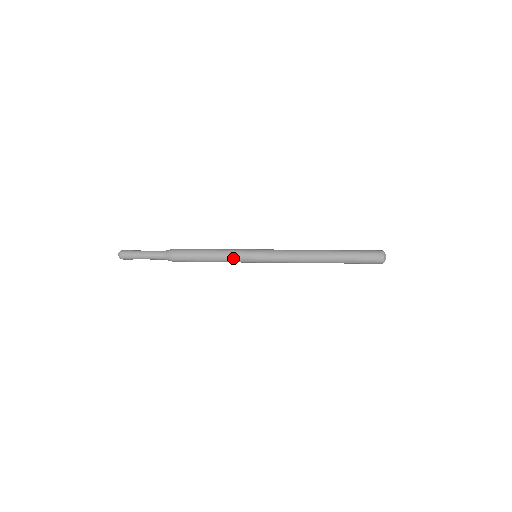
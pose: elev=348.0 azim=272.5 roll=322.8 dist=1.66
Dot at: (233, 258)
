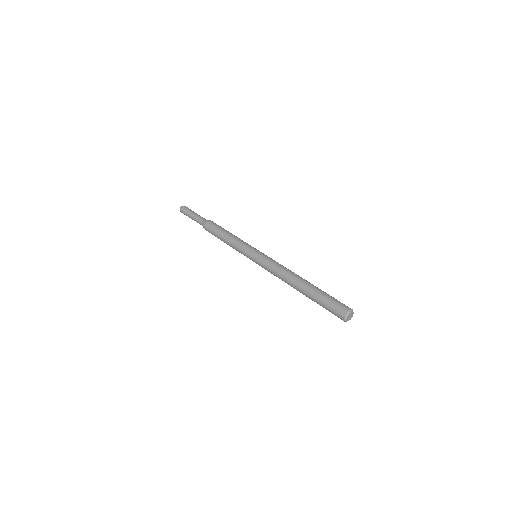
Dot at: (239, 247)
